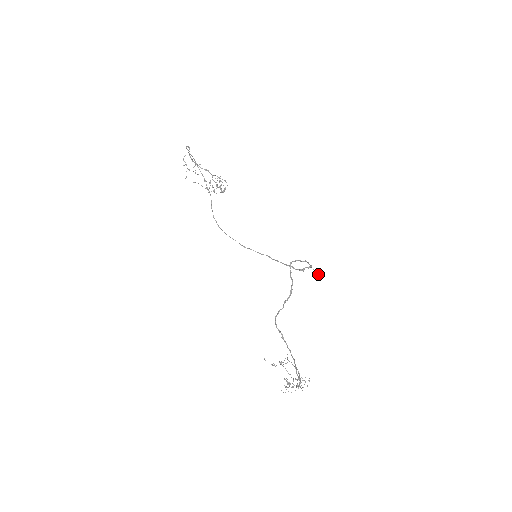
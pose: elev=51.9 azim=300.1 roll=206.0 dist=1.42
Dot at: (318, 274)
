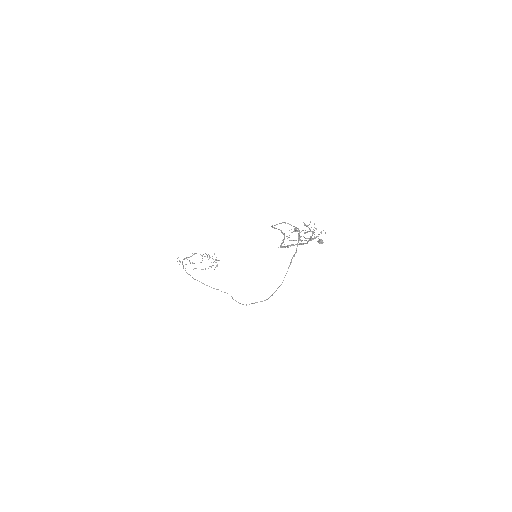
Dot at: occluded
